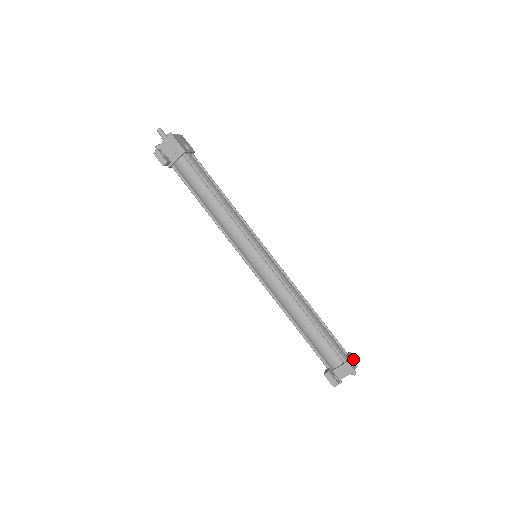
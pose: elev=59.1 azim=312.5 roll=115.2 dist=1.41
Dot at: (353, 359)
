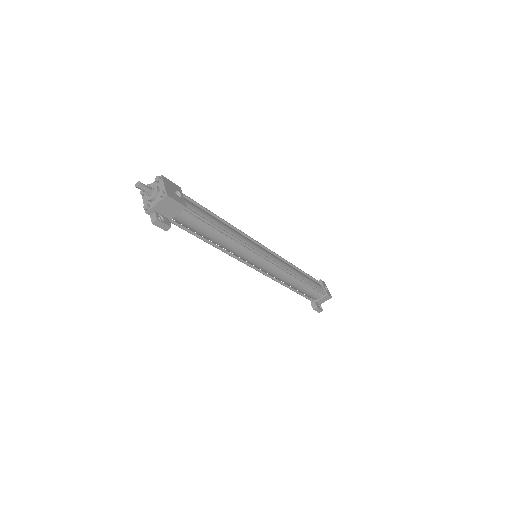
Dot at: (325, 285)
